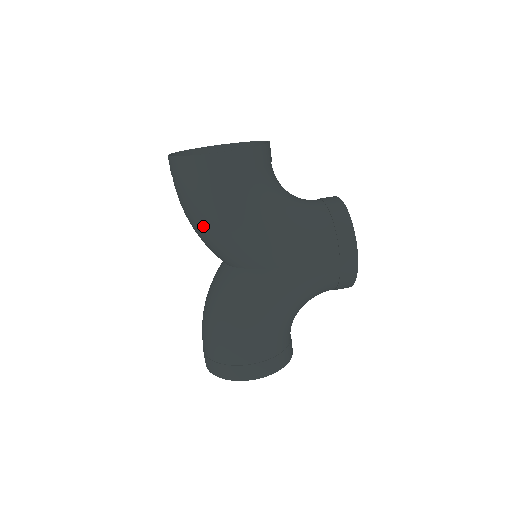
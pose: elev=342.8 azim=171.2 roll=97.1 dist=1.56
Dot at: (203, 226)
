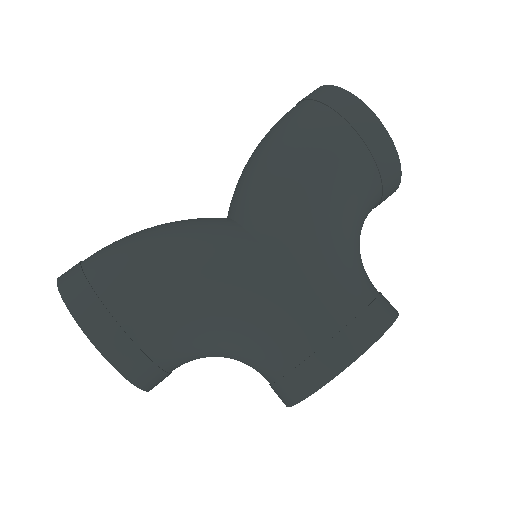
Dot at: (265, 148)
